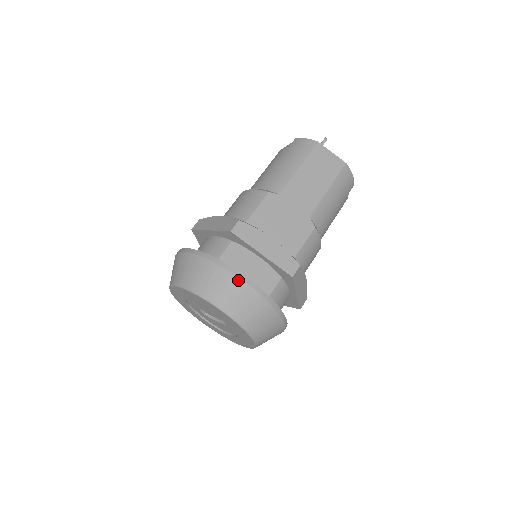
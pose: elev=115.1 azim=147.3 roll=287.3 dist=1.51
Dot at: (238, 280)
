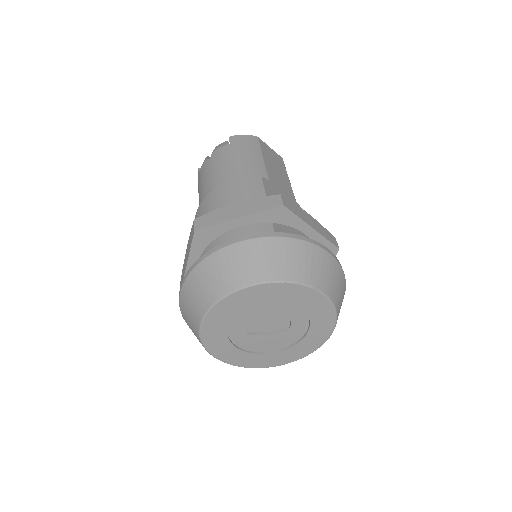
Dot at: (324, 252)
